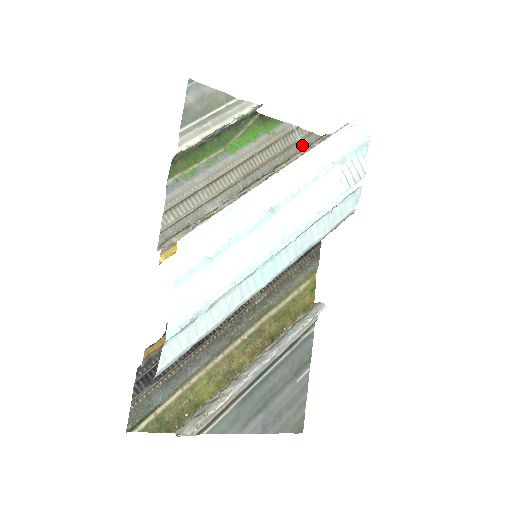
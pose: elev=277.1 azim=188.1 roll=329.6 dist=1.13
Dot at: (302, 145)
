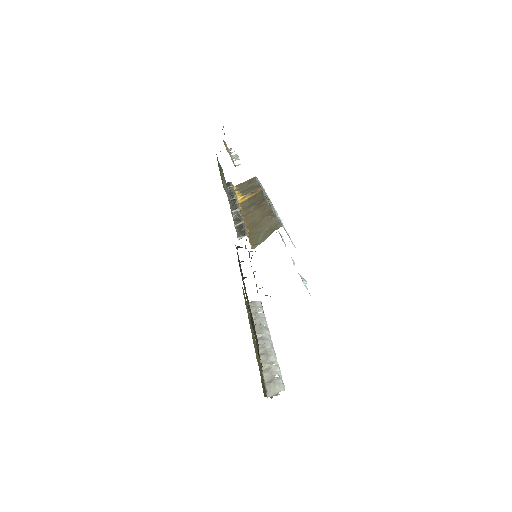
Dot at: occluded
